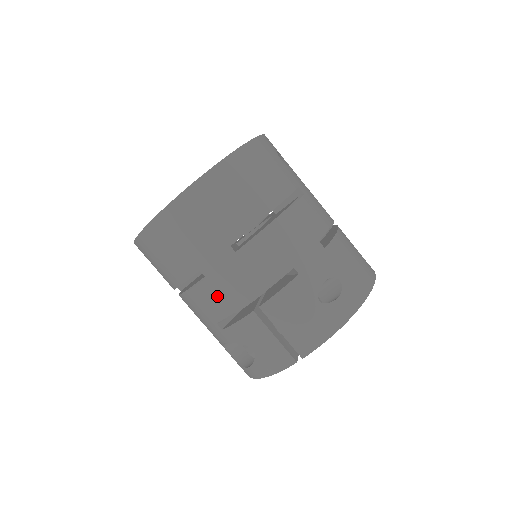
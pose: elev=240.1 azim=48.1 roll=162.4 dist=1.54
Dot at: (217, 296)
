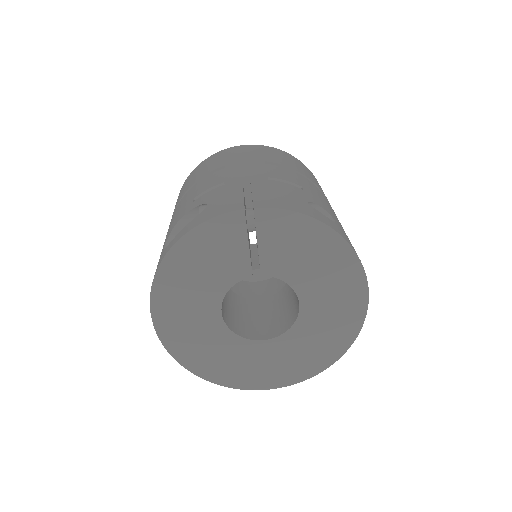
Dot at: (221, 176)
